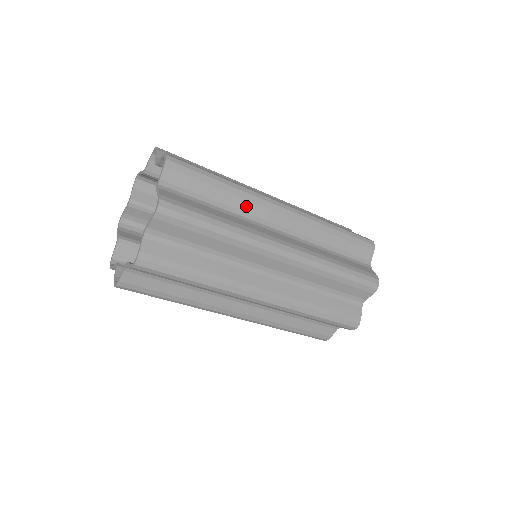
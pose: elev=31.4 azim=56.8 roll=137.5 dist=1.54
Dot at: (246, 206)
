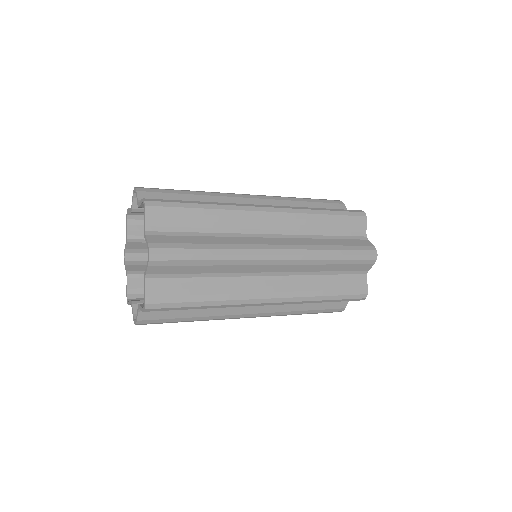
Dot at: (235, 269)
